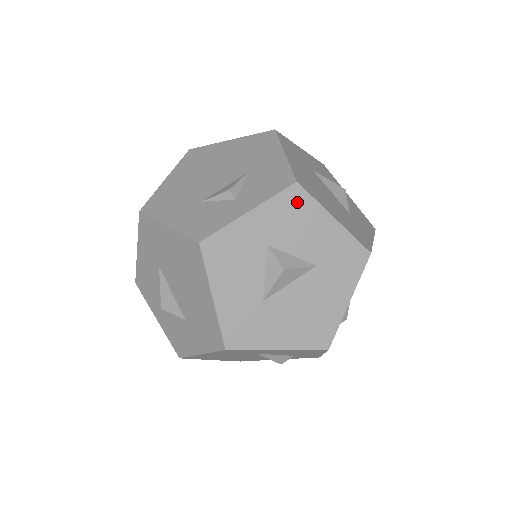
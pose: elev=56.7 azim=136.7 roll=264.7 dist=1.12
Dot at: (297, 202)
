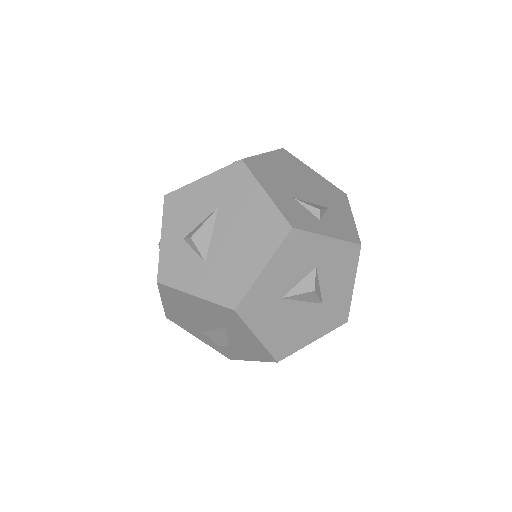
Dot at: (351, 256)
